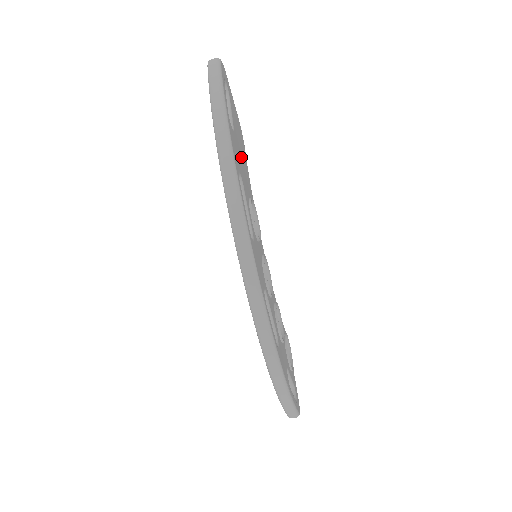
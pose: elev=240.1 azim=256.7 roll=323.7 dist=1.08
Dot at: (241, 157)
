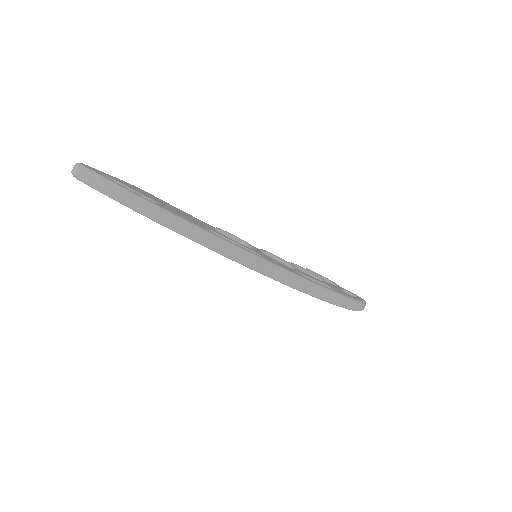
Dot at: (177, 211)
